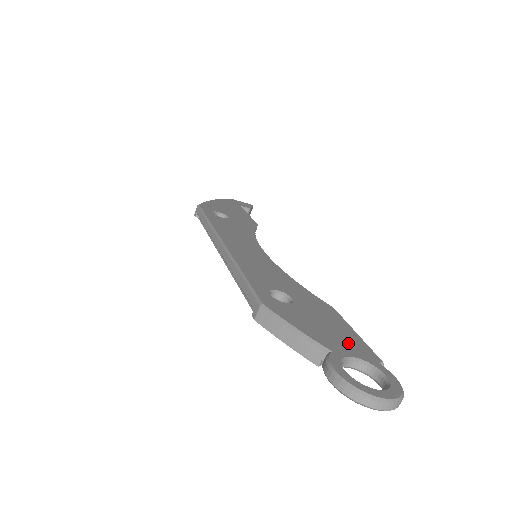
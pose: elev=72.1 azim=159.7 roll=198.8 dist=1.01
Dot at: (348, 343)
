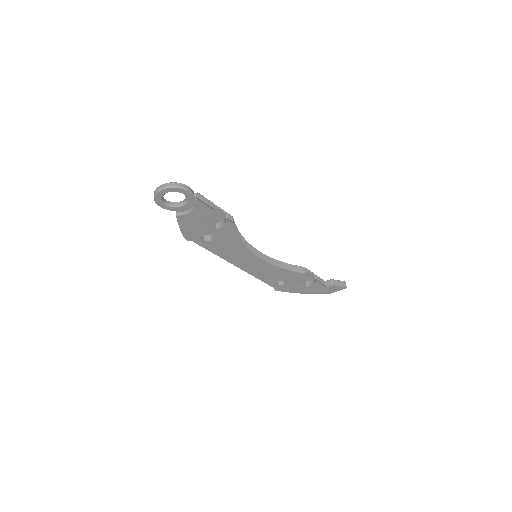
Dot at: occluded
